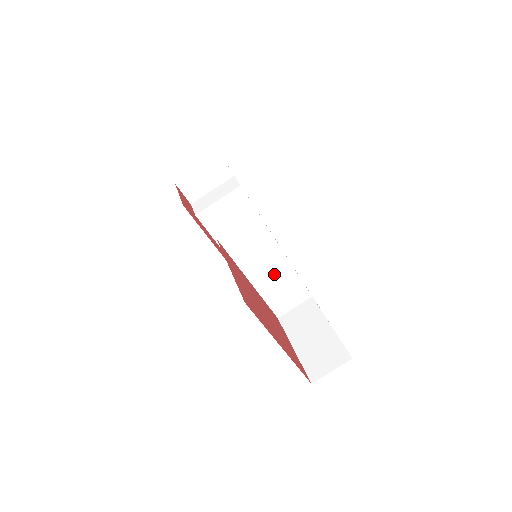
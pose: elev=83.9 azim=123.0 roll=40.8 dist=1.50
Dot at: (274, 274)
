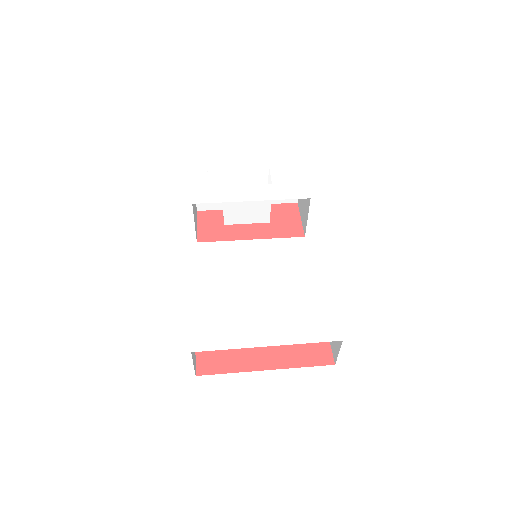
Dot at: occluded
